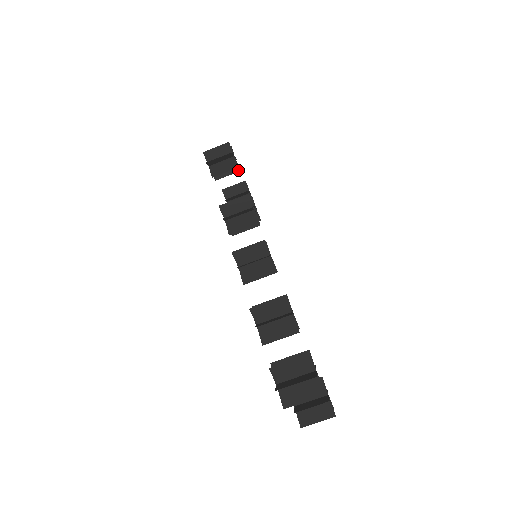
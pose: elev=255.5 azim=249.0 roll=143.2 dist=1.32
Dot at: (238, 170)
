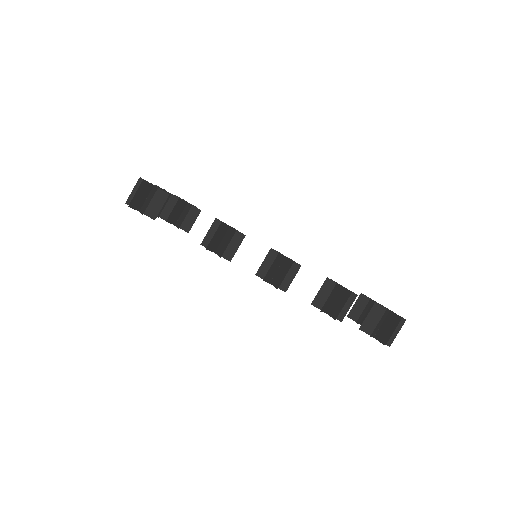
Dot at: occluded
